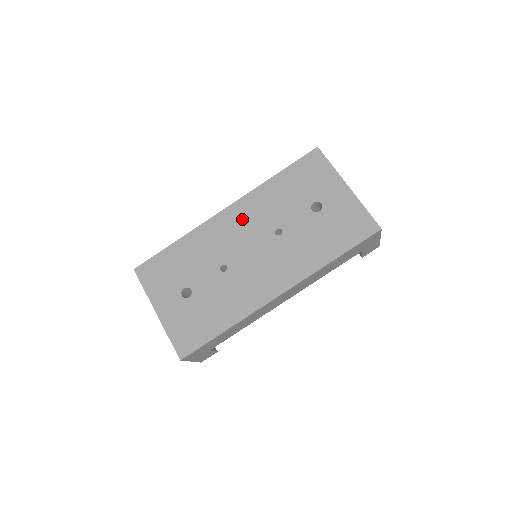
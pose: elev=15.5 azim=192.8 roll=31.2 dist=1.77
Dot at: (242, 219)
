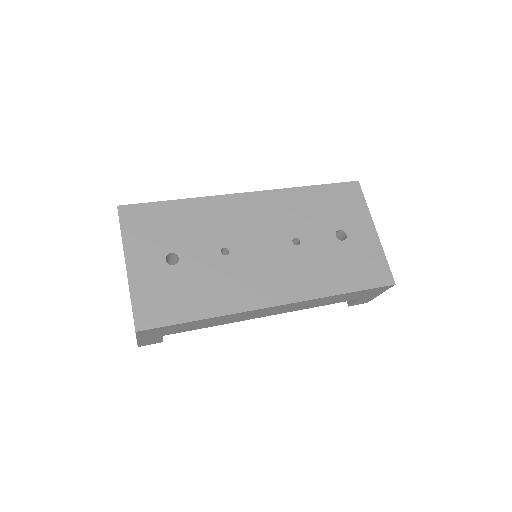
Dot at: (262, 211)
